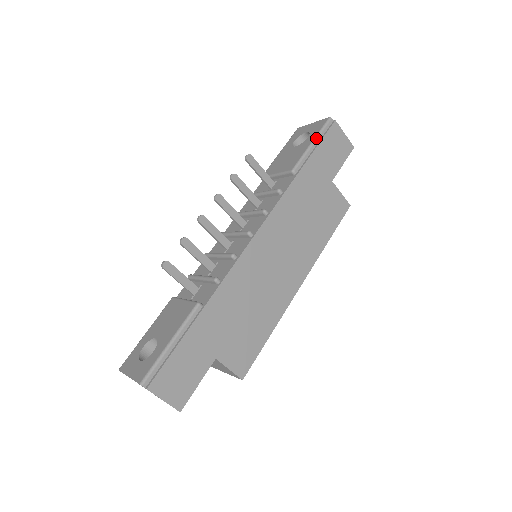
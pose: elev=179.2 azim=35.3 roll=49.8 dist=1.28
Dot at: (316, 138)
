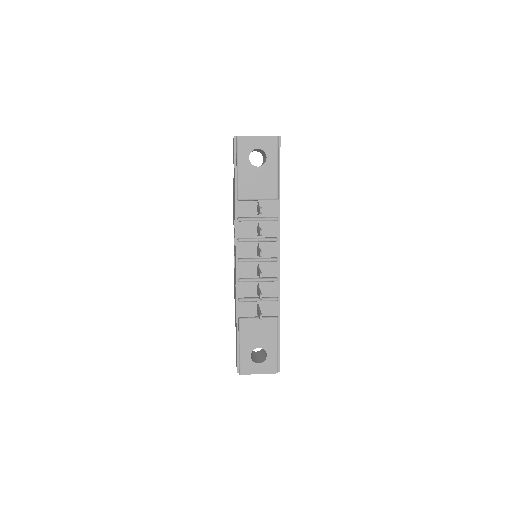
Dot at: (278, 162)
